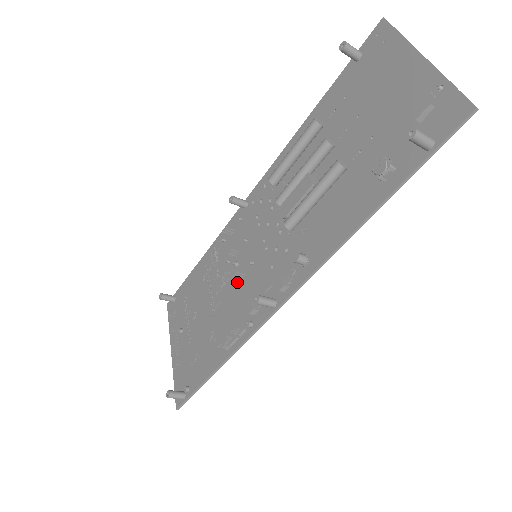
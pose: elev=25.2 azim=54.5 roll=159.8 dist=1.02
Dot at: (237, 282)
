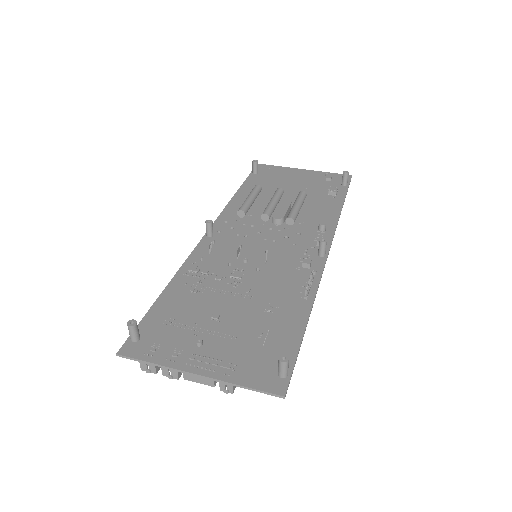
Dot at: (261, 267)
